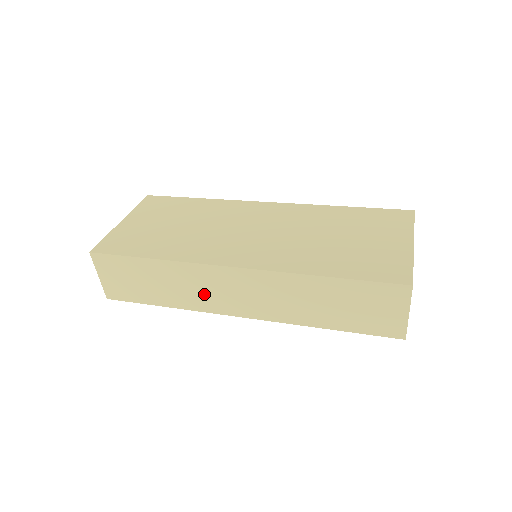
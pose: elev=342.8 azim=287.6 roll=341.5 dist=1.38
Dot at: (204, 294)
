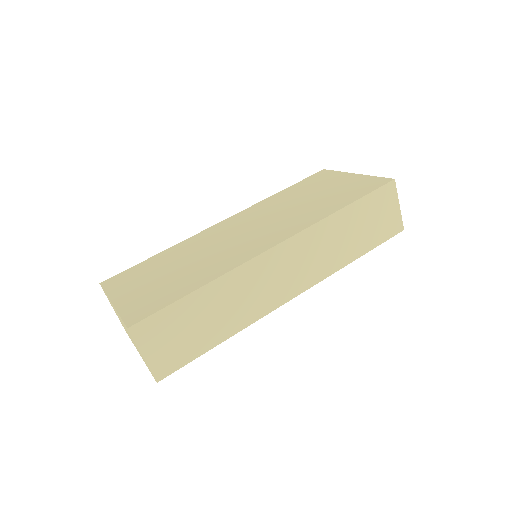
Dot at: (259, 295)
